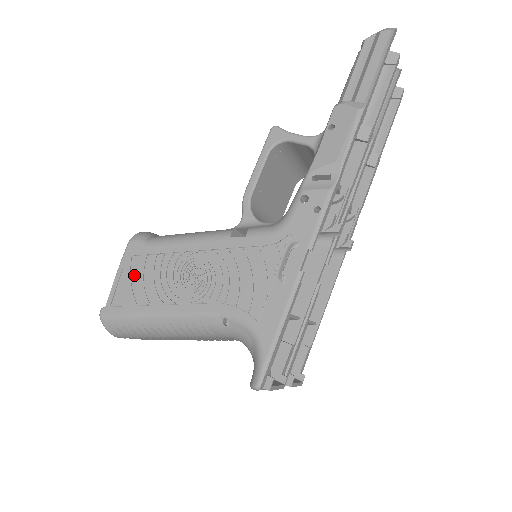
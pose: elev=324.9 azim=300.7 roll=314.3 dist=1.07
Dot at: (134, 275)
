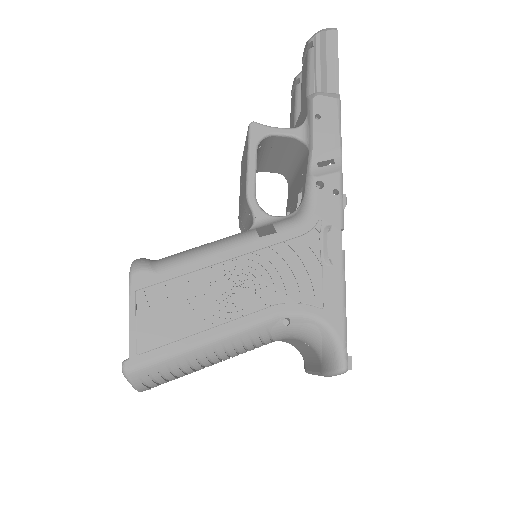
Dot at: (156, 309)
